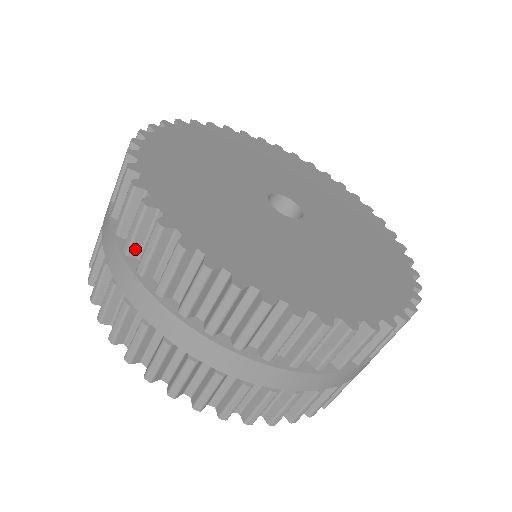
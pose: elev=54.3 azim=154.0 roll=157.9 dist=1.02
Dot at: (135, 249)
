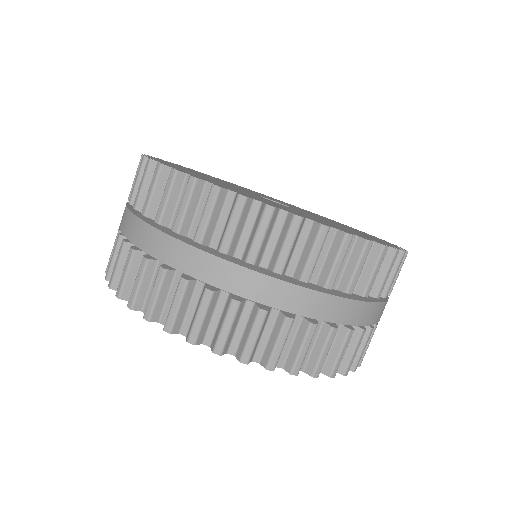
Dot at: (142, 203)
